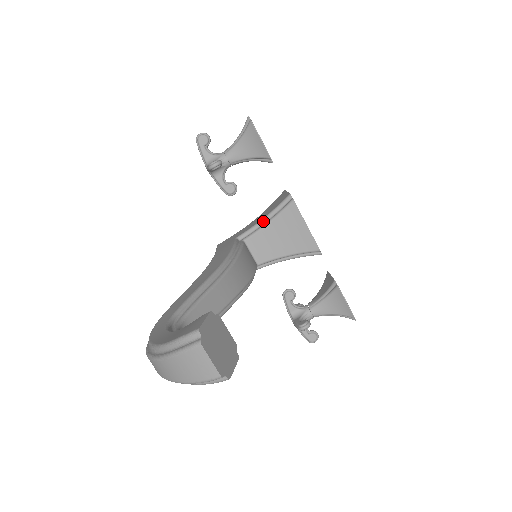
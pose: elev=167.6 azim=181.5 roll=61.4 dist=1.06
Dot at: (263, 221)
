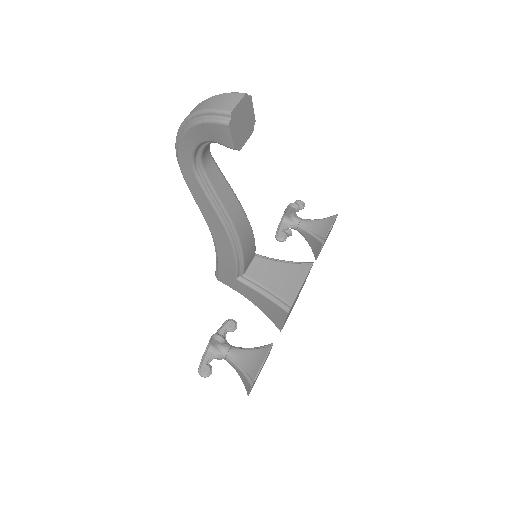
Dot at: (279, 260)
